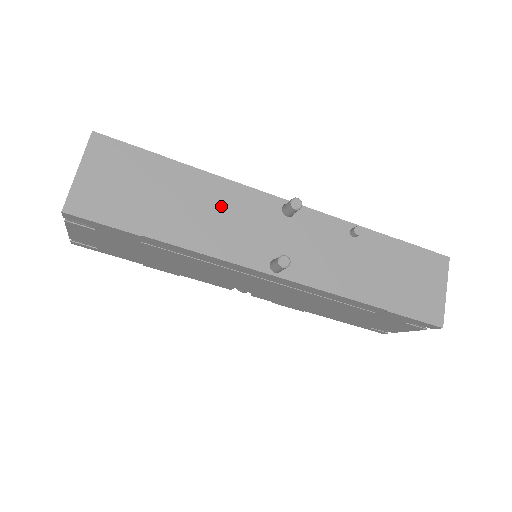
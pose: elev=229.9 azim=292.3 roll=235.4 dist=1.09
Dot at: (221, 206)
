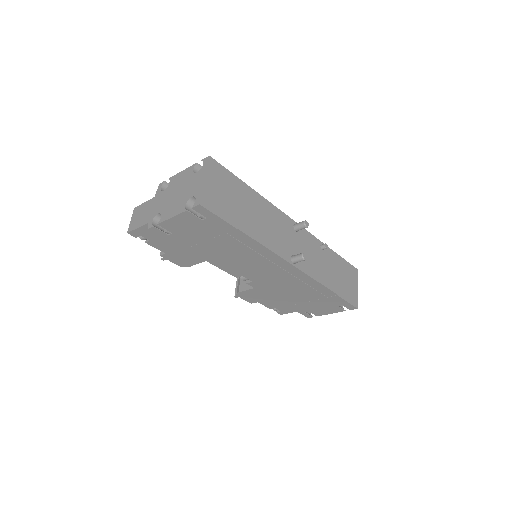
Dot at: (269, 218)
